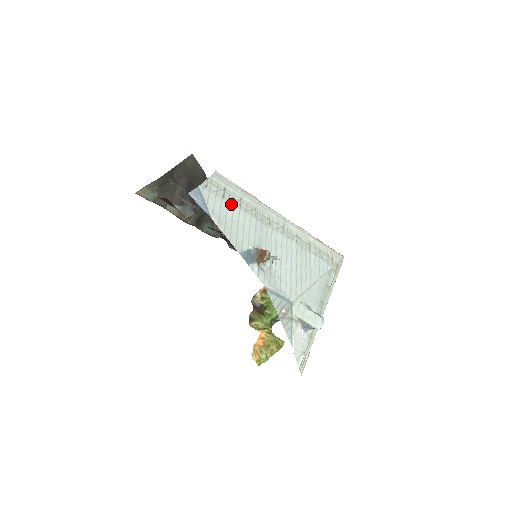
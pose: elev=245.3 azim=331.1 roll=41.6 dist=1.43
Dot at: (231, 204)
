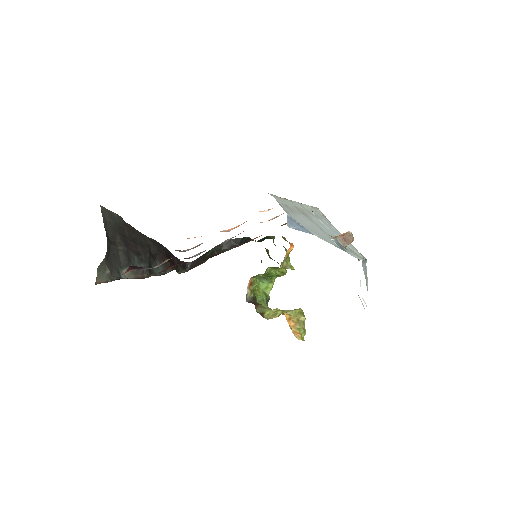
Dot at: (297, 215)
